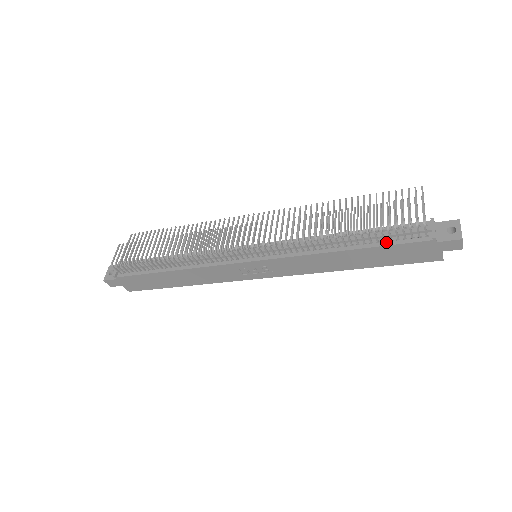
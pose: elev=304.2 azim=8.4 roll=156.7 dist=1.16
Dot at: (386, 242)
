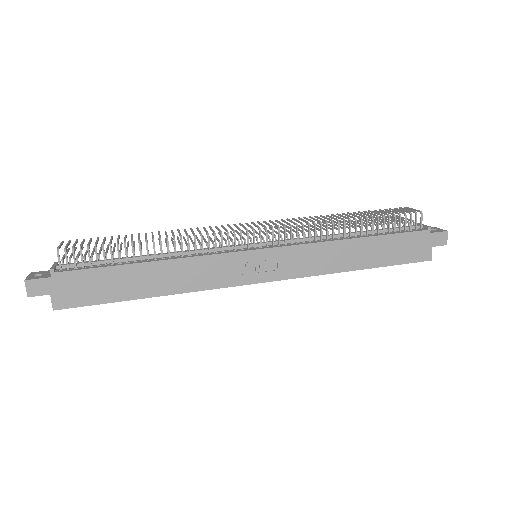
Dot at: (391, 233)
